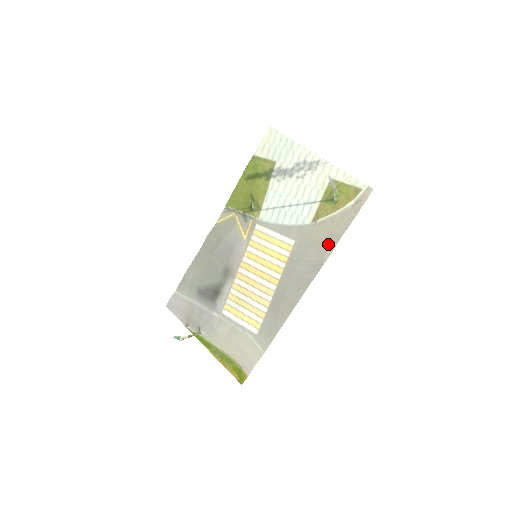
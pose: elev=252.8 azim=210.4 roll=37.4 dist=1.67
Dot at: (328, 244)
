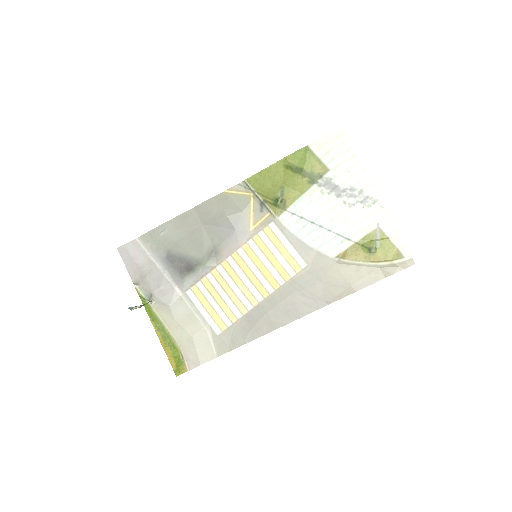
Dot at: (341, 289)
